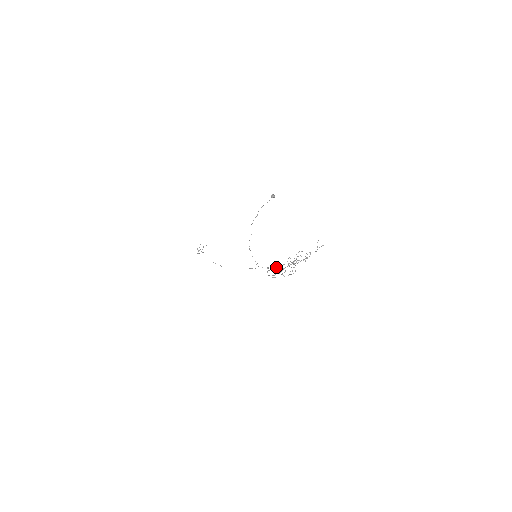
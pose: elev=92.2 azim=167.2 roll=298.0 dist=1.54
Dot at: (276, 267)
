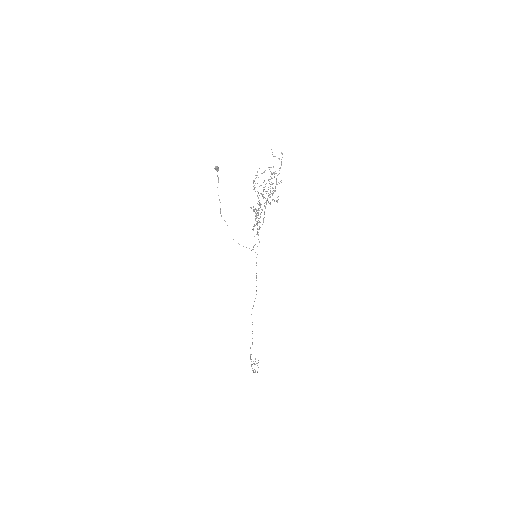
Dot at: (256, 215)
